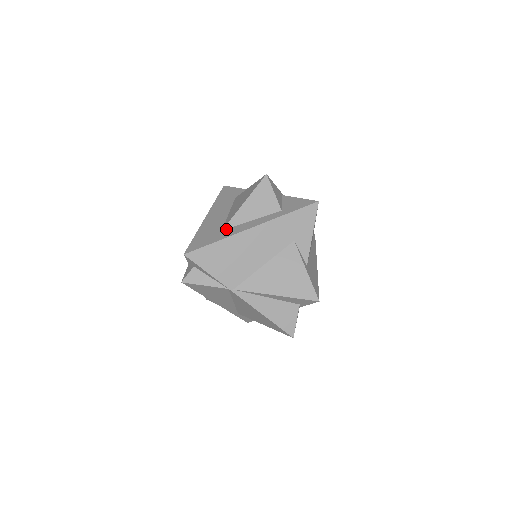
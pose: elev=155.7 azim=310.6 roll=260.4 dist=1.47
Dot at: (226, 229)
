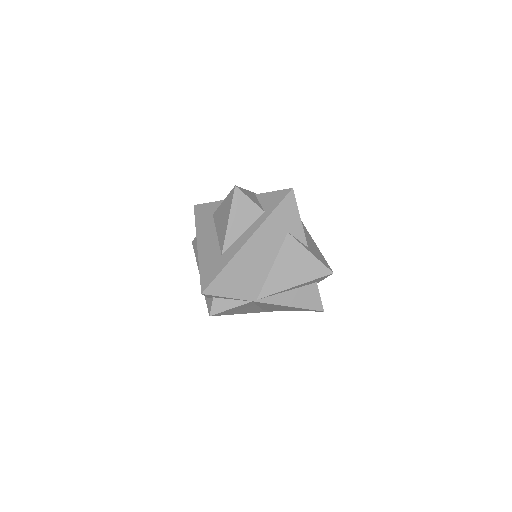
Dot at: (224, 252)
